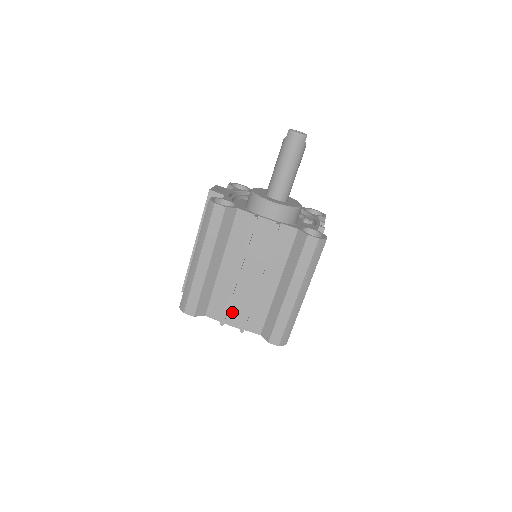
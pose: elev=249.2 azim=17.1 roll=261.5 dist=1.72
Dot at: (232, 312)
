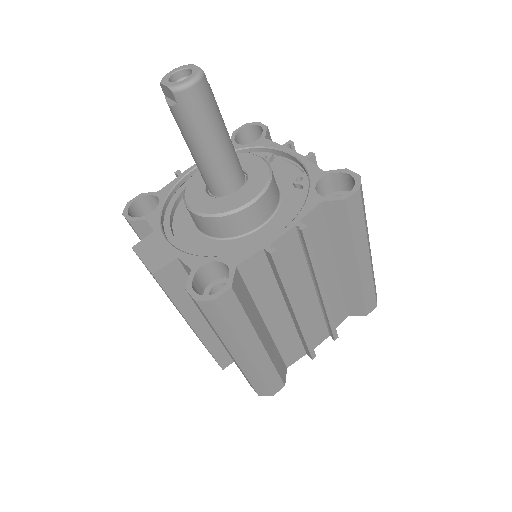
Dot at: (311, 337)
